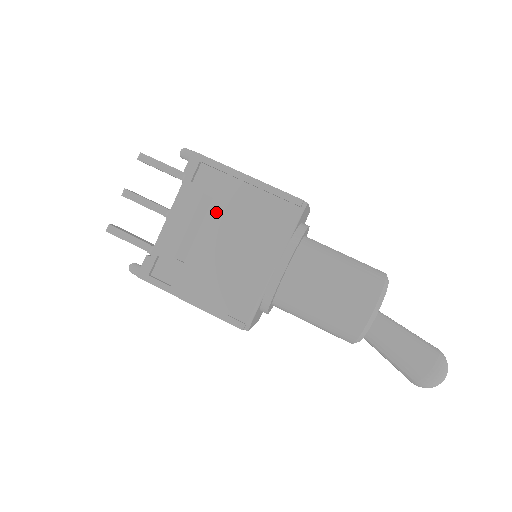
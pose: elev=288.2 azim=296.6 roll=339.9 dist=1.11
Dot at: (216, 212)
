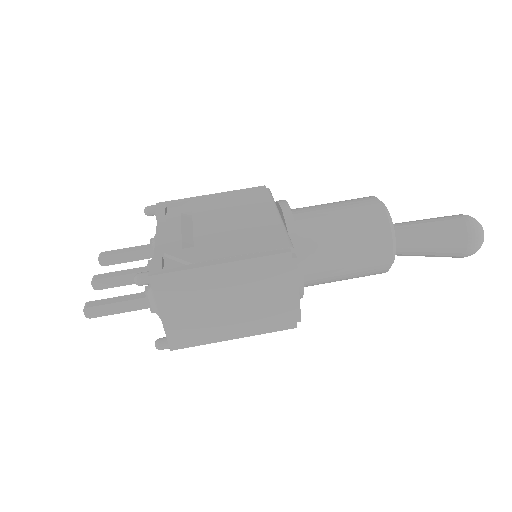
Dot at: (201, 215)
